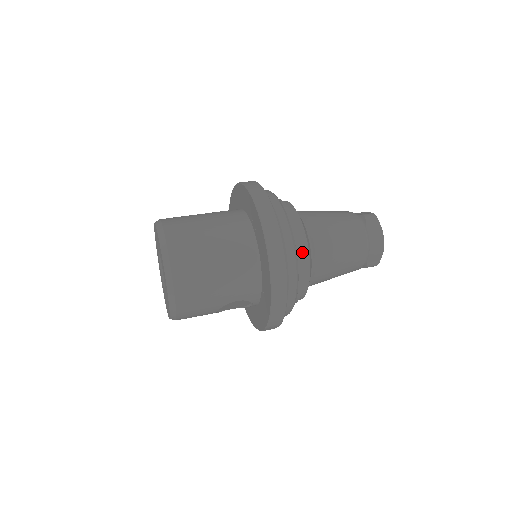
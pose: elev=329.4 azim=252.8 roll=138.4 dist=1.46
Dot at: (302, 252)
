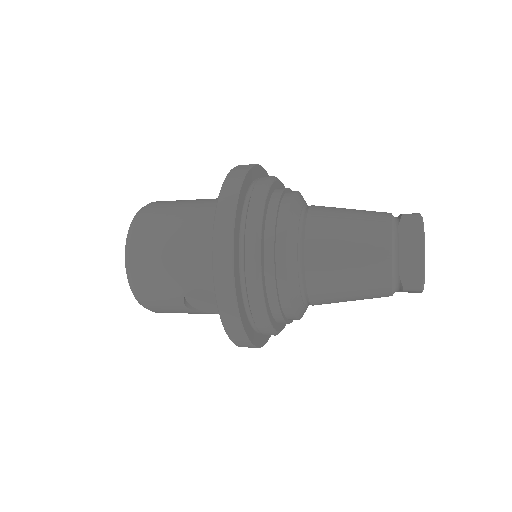
Dot at: (277, 233)
